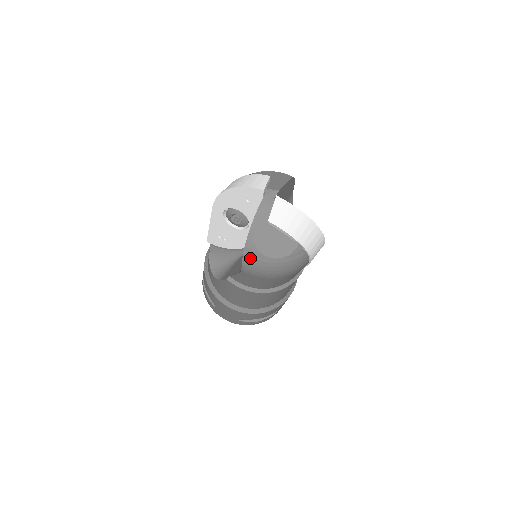
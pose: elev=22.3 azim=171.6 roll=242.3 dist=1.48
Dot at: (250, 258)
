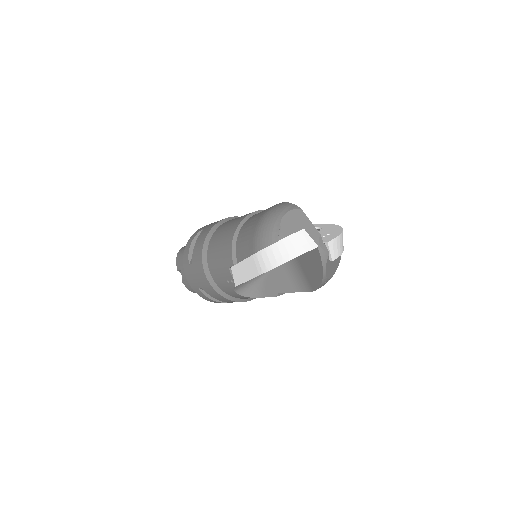
Dot at: occluded
